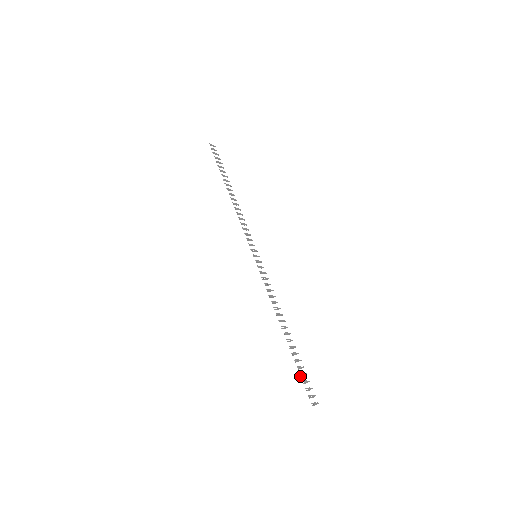
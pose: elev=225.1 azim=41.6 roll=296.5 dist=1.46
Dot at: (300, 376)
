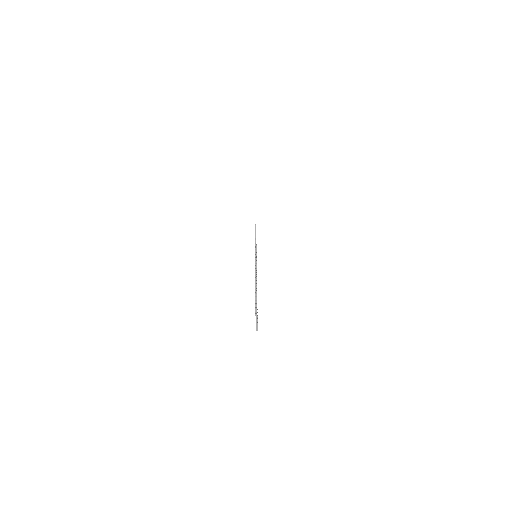
Dot at: (255, 296)
